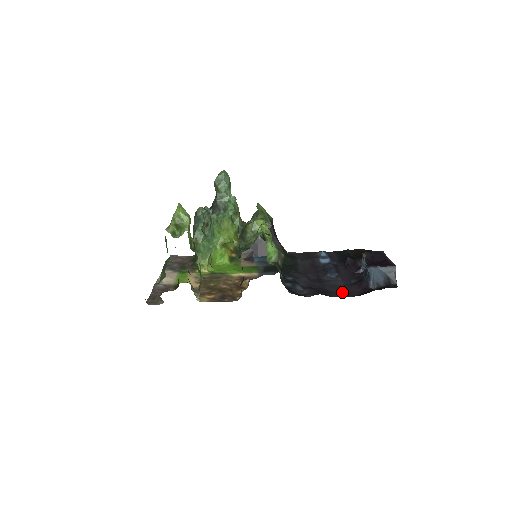
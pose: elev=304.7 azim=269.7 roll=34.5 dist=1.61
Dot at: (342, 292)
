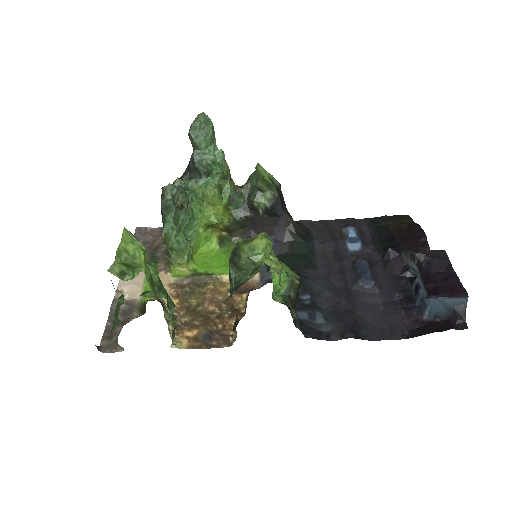
Dot at: (382, 324)
